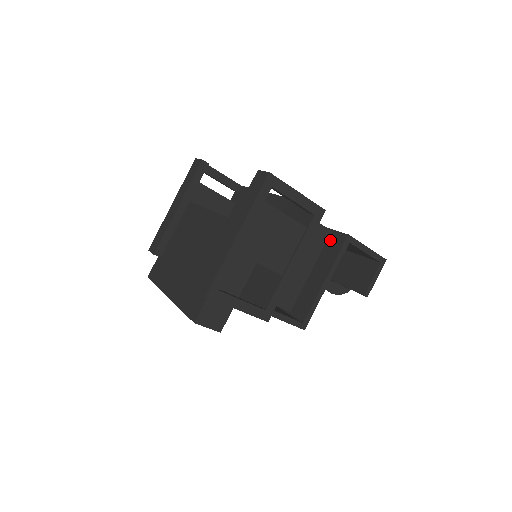
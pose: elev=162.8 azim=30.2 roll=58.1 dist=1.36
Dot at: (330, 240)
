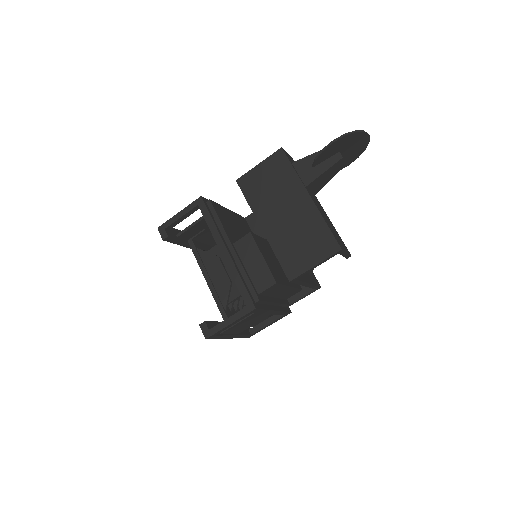
Dot at: occluded
